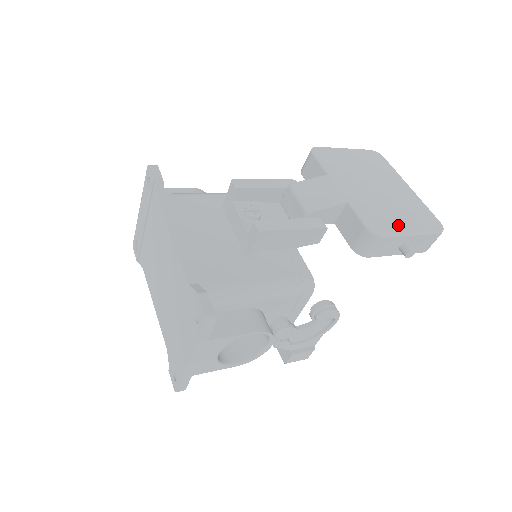
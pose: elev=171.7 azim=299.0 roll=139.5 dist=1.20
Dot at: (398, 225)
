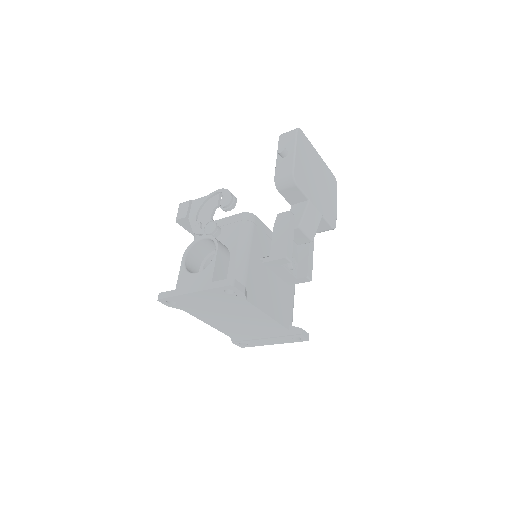
Dot at: (334, 207)
